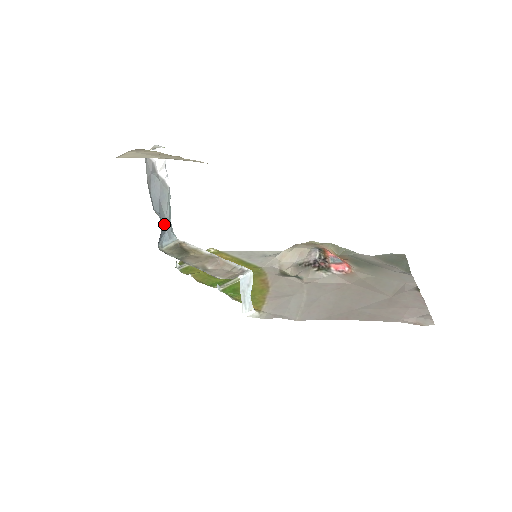
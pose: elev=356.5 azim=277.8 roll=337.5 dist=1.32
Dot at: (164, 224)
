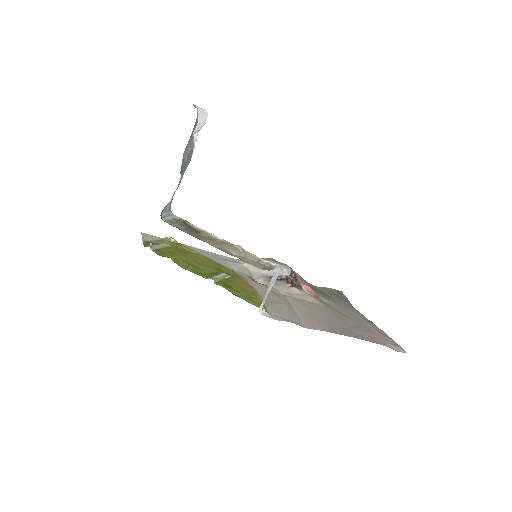
Dot at: occluded
